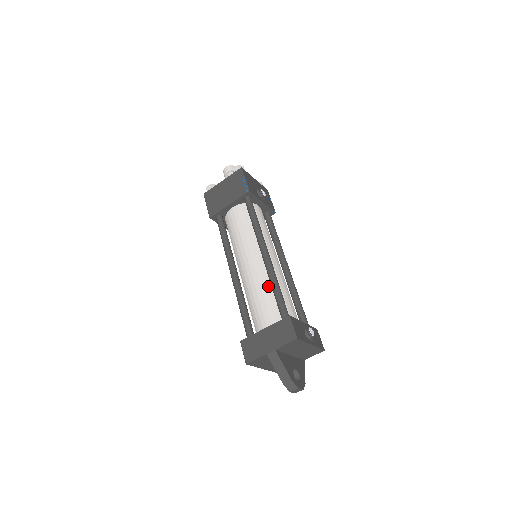
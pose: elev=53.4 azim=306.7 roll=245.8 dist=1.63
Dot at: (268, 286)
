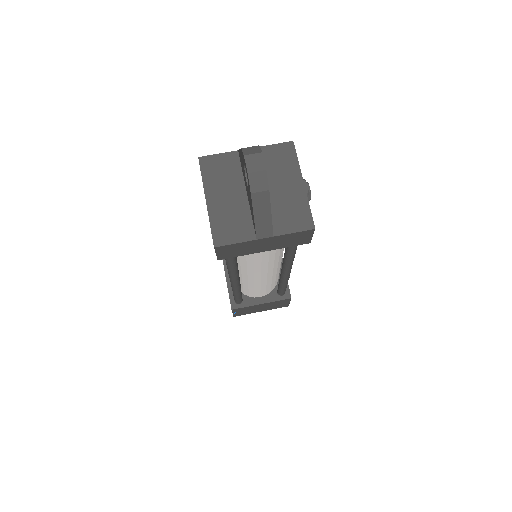
Dot at: occluded
